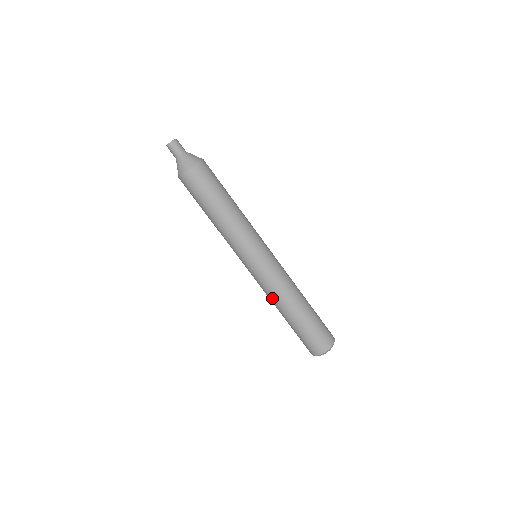
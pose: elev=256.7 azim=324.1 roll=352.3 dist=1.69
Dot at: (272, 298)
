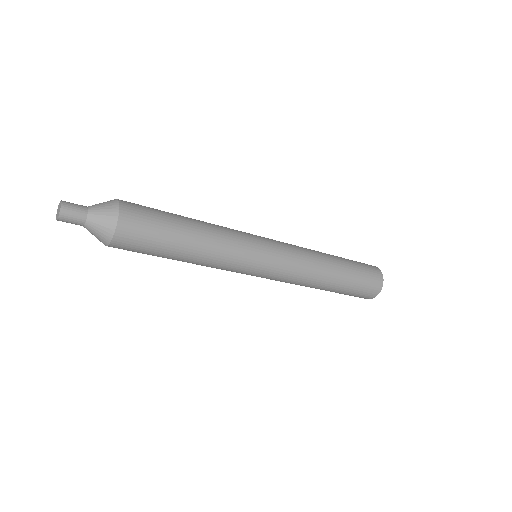
Dot at: (301, 285)
